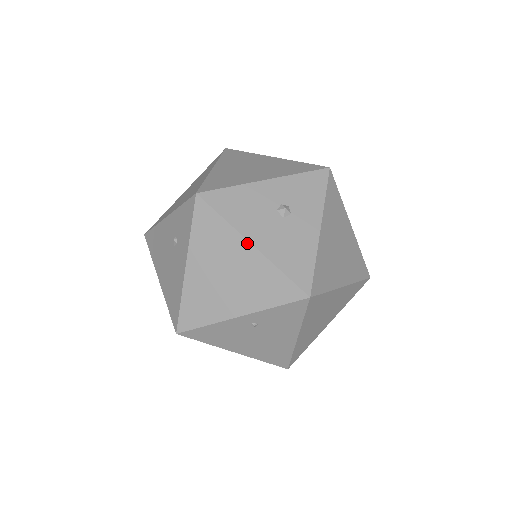
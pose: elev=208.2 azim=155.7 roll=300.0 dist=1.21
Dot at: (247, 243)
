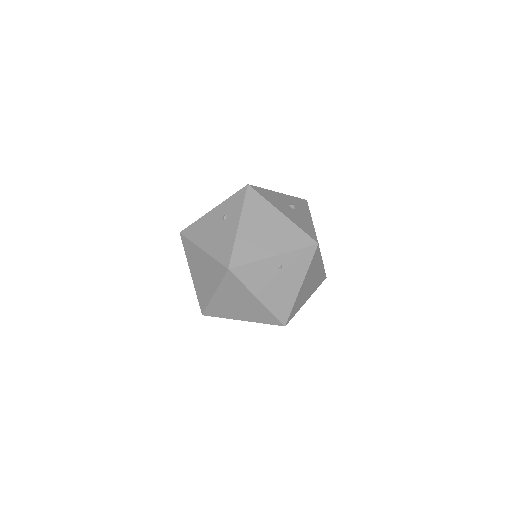
Dot at: (279, 212)
